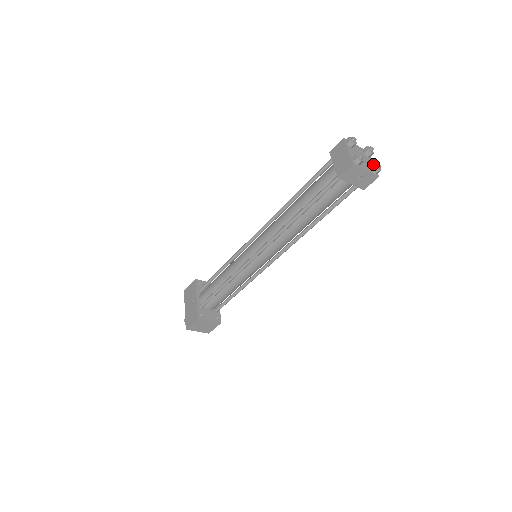
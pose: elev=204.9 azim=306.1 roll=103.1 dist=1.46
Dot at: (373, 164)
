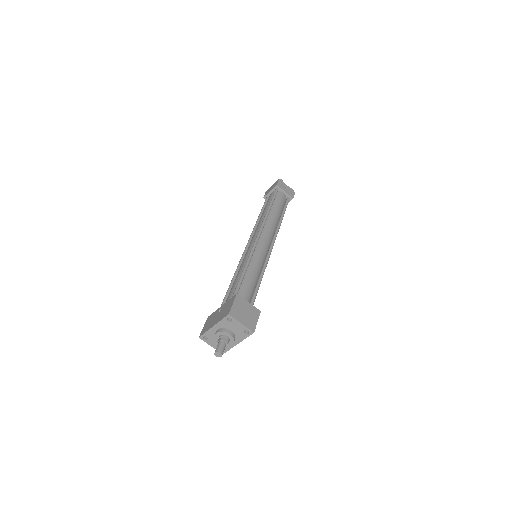
Dot at: occluded
